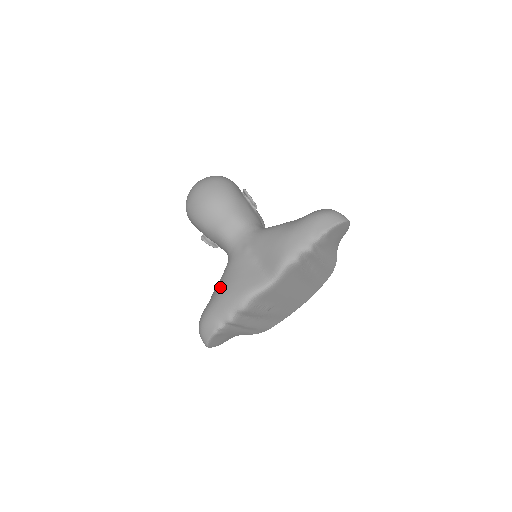
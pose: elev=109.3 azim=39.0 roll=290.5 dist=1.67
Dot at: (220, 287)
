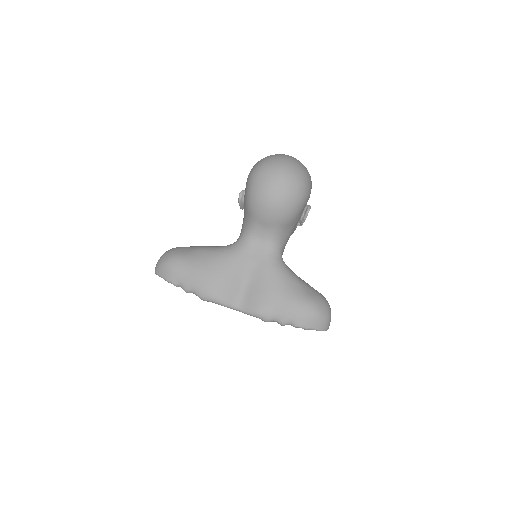
Dot at: (206, 262)
